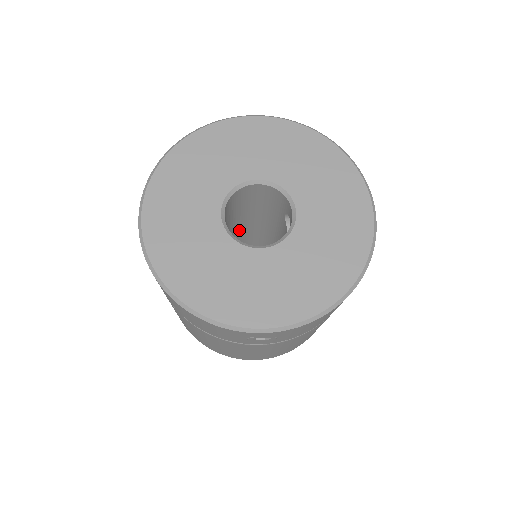
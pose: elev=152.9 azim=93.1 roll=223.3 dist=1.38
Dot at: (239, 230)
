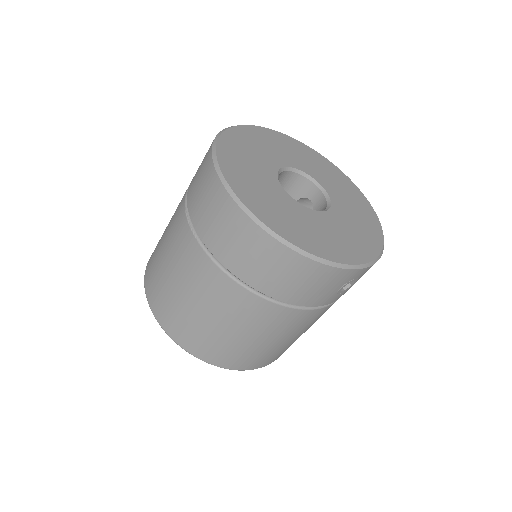
Dot at: occluded
